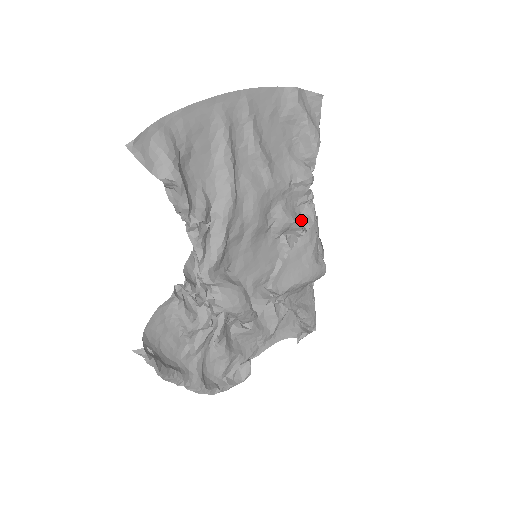
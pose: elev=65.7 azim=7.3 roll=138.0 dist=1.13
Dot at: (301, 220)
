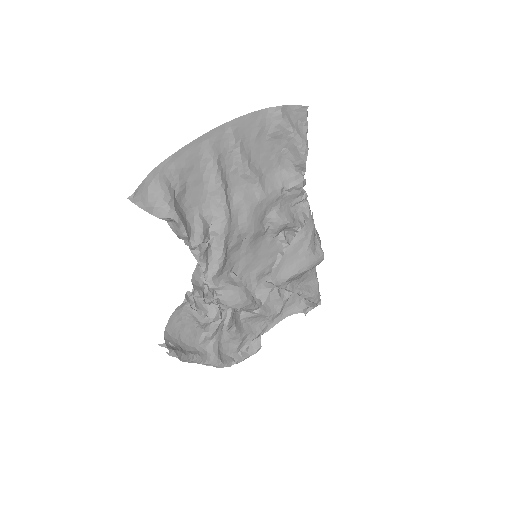
Dot at: (297, 217)
